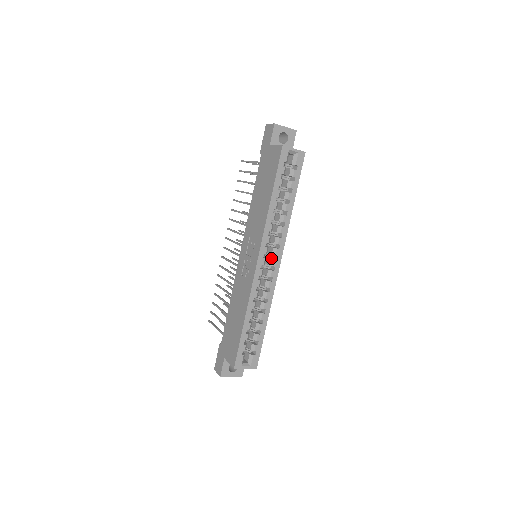
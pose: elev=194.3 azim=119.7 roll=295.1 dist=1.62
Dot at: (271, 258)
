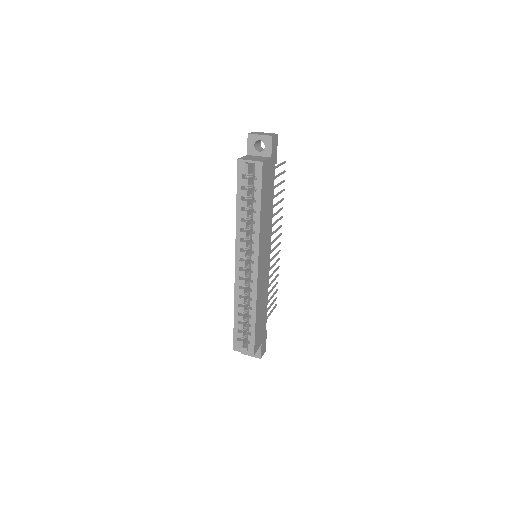
Dot at: (251, 261)
